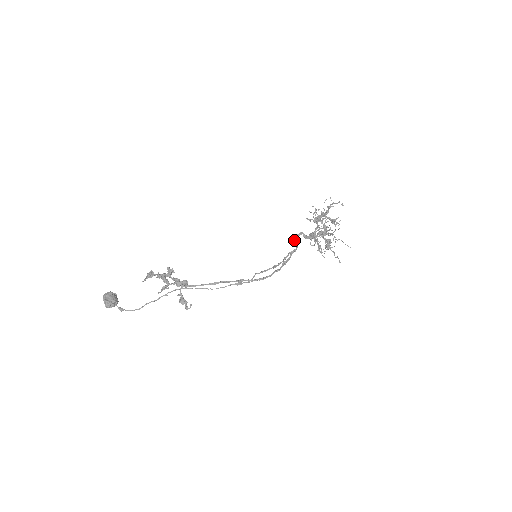
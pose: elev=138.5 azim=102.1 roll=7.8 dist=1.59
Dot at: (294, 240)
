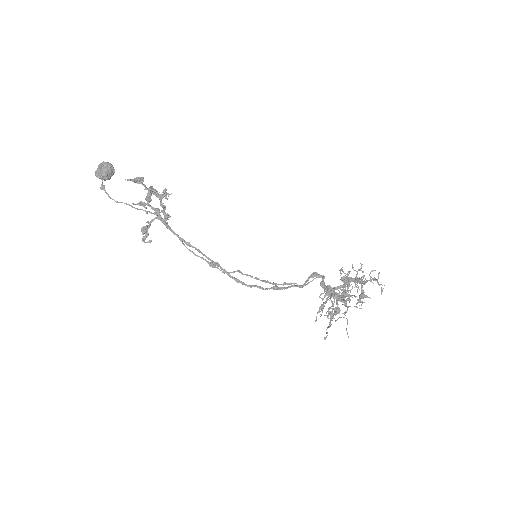
Dot at: (309, 276)
